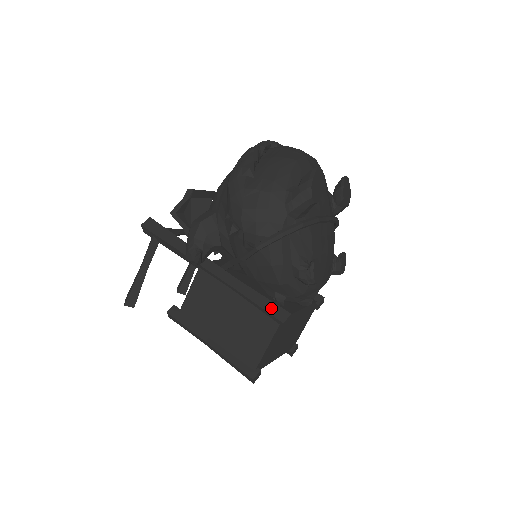
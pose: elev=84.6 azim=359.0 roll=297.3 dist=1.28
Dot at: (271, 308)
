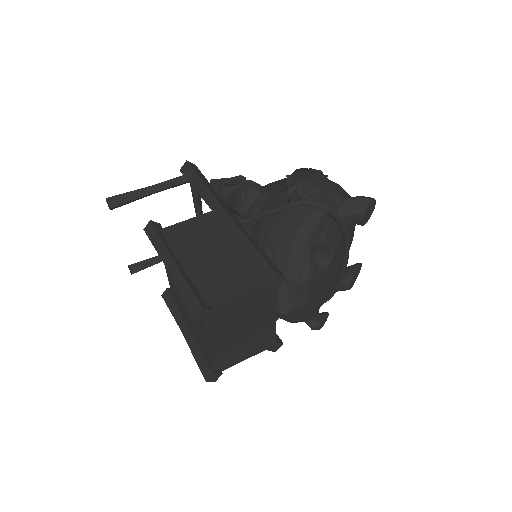
Dot at: (270, 262)
